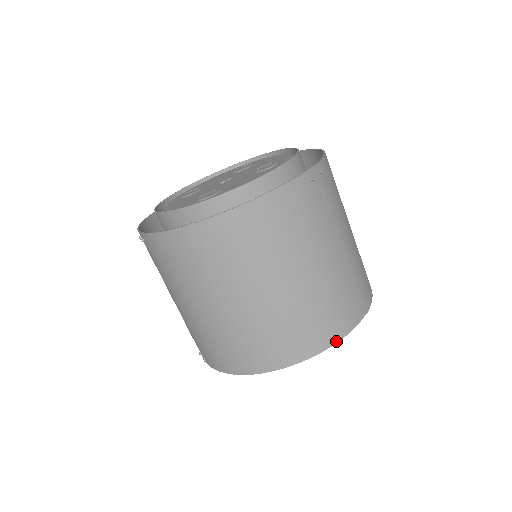
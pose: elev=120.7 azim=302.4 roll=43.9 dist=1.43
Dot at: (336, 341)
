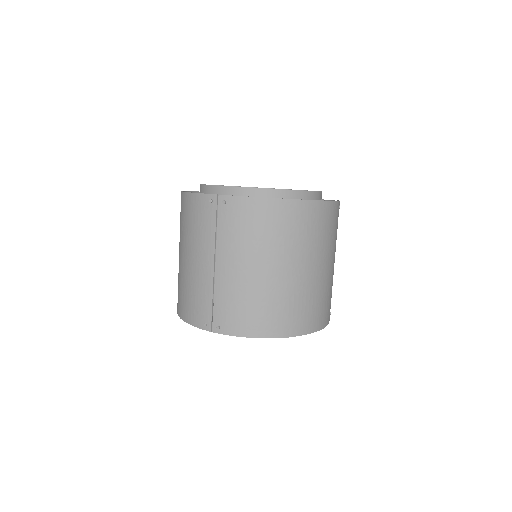
Dot at: occluded
